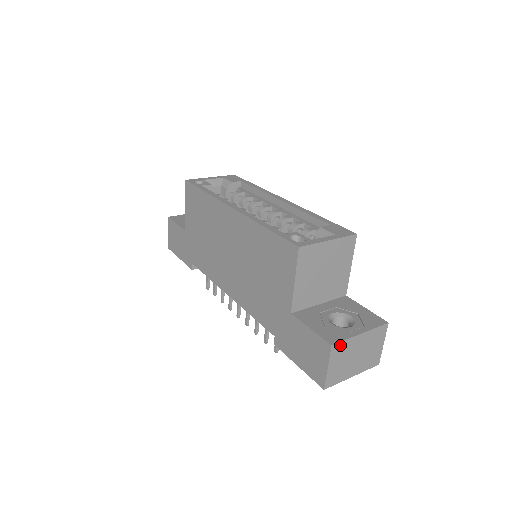
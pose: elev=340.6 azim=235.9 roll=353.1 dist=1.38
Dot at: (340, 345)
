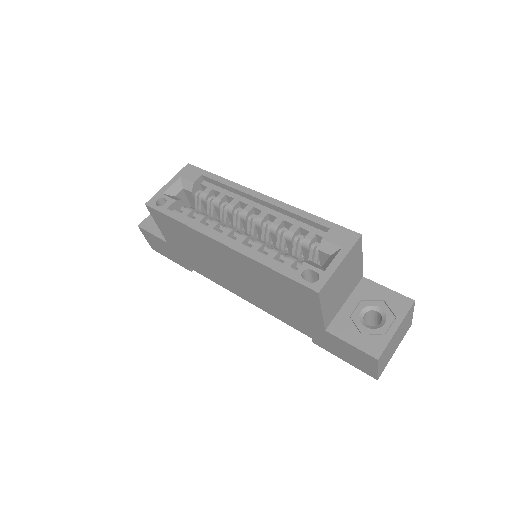
Dot at: (384, 352)
